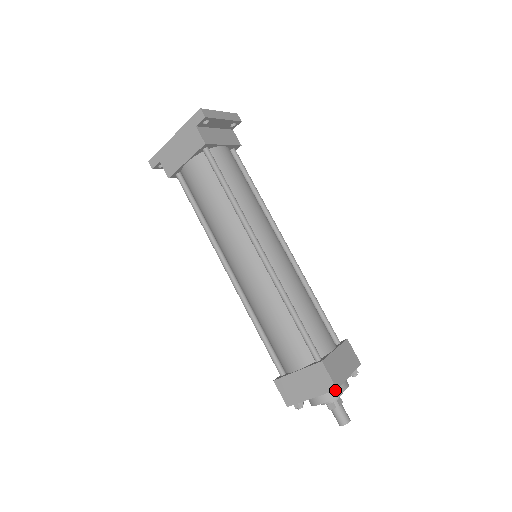
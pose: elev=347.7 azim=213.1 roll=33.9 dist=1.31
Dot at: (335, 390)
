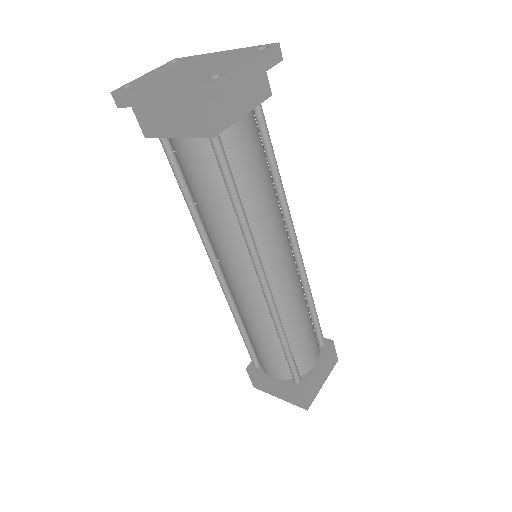
Dot at: occluded
